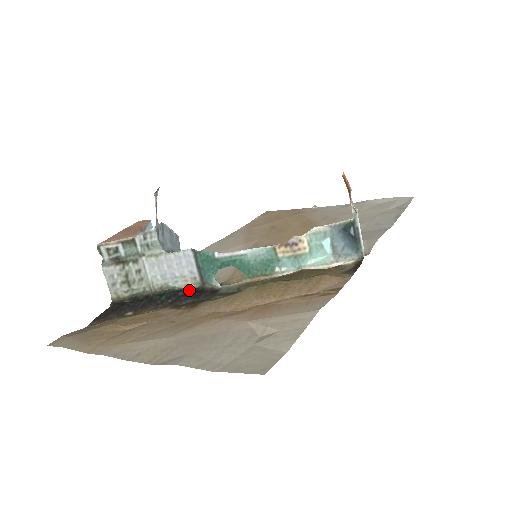
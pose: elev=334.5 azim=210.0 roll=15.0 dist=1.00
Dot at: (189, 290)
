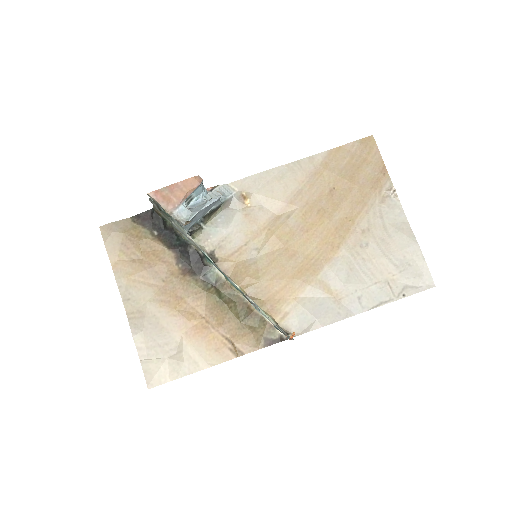
Dot at: (194, 251)
